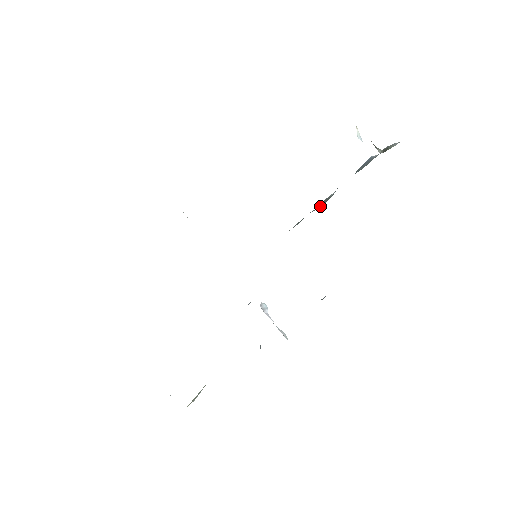
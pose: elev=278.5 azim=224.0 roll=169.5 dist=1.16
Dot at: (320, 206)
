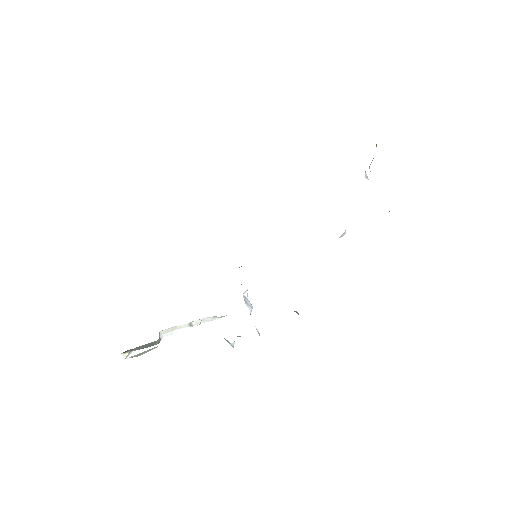
Dot at: occluded
